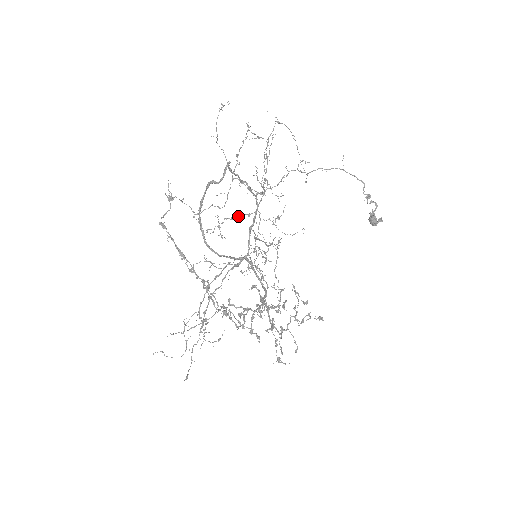
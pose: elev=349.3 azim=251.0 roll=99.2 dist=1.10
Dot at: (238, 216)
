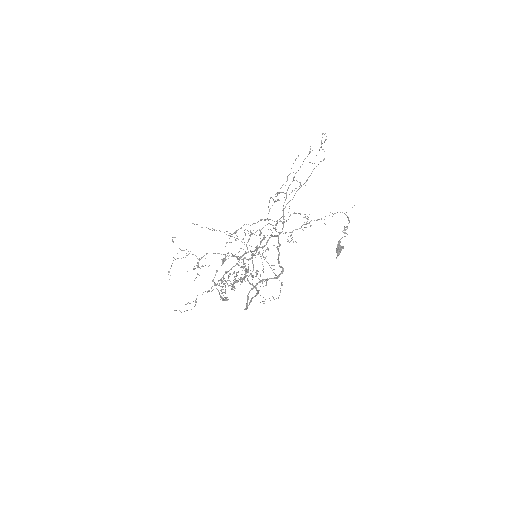
Dot at: (254, 223)
